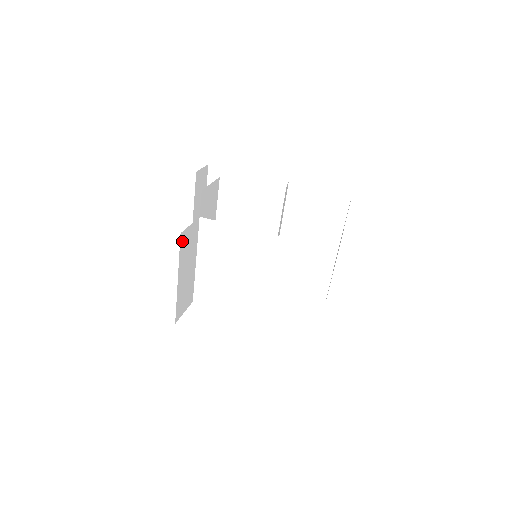
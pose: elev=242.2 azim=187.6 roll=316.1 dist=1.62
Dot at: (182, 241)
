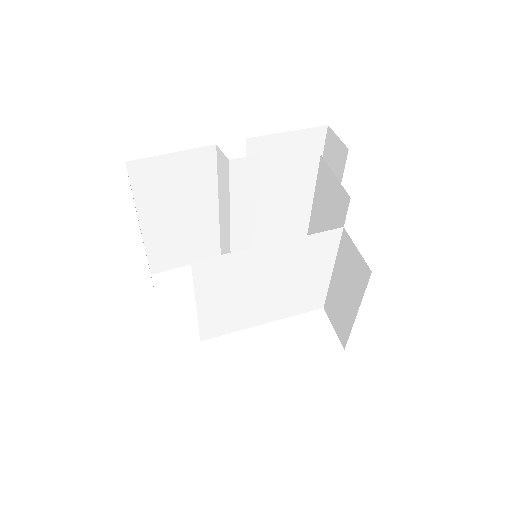
Dot at: occluded
